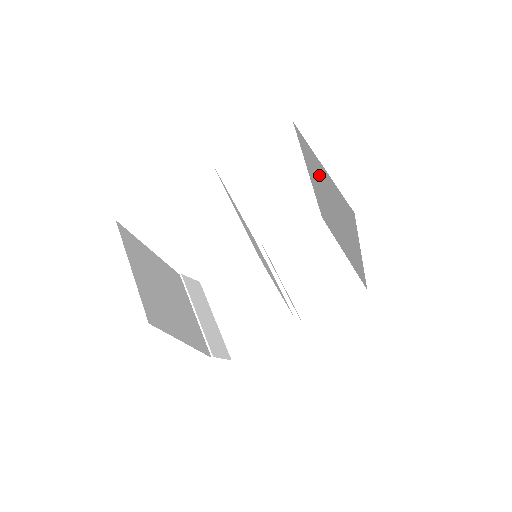
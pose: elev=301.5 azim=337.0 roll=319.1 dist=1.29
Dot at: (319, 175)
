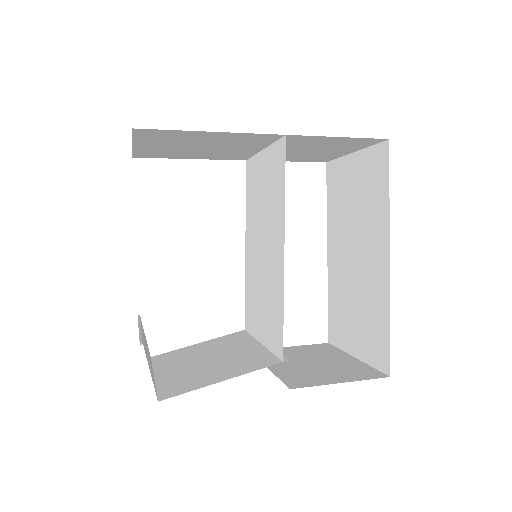
Dot at: (345, 196)
